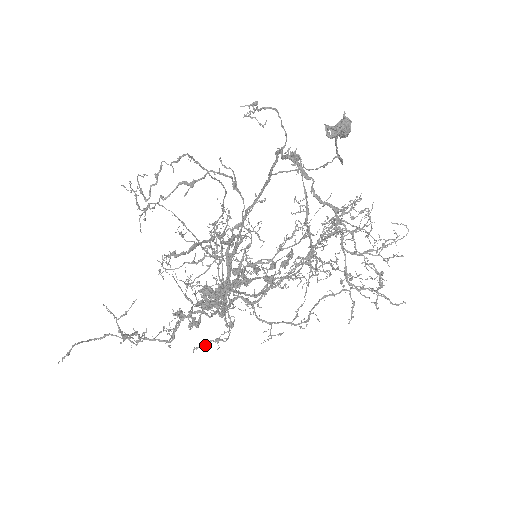
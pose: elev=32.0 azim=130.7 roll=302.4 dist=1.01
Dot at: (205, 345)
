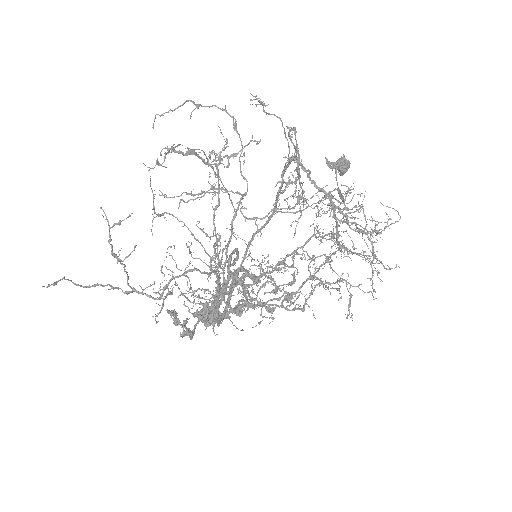
Dot at: (191, 292)
